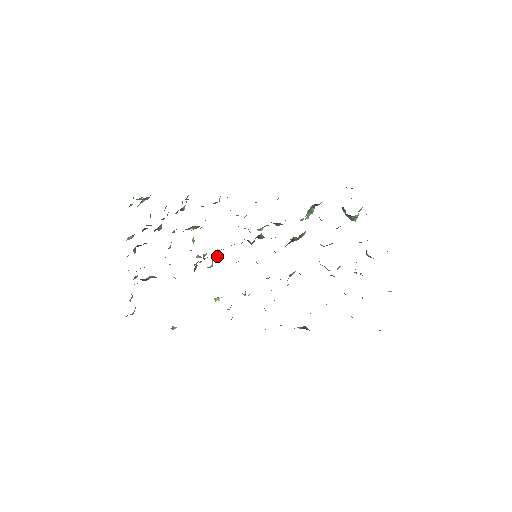
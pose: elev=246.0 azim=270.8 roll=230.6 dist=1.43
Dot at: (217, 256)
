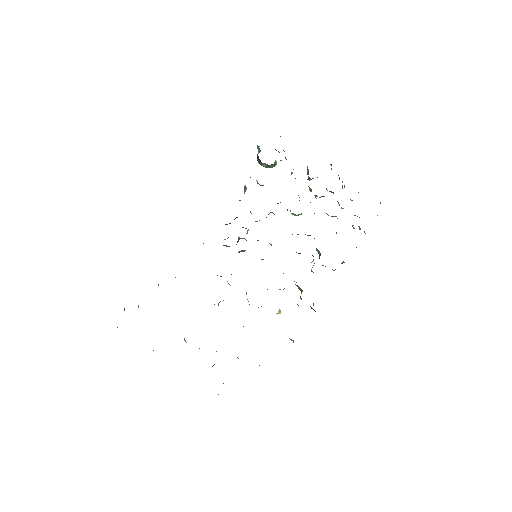
Dot at: occluded
